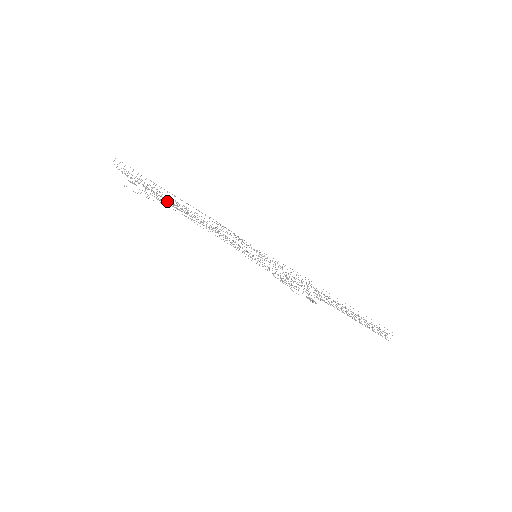
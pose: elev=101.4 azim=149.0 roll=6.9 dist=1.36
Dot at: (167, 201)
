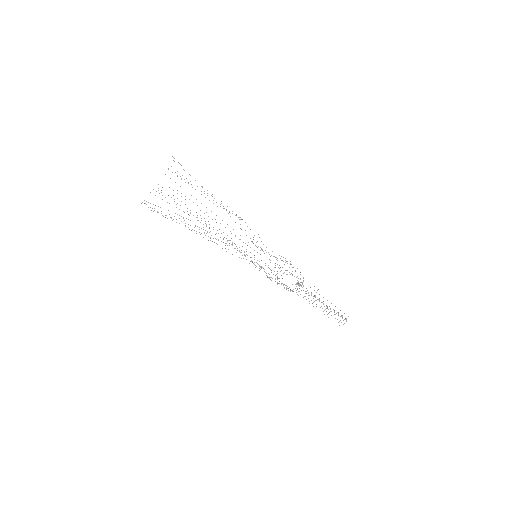
Dot at: (179, 218)
